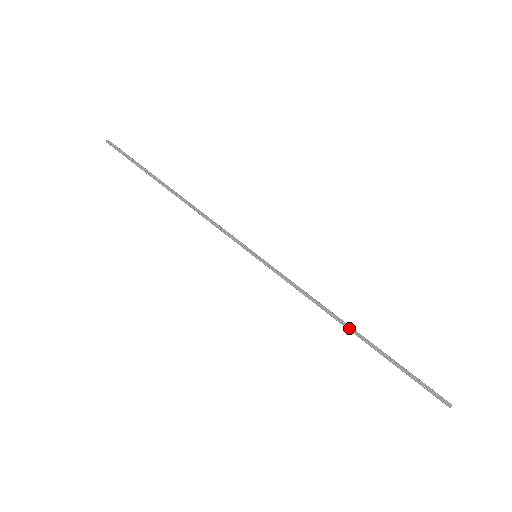
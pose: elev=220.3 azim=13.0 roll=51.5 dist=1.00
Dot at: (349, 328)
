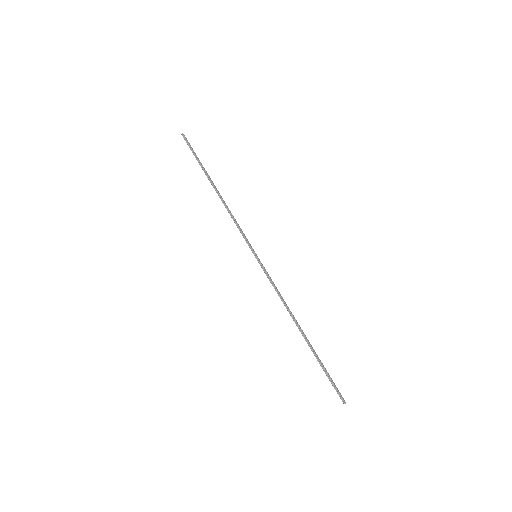
Dot at: (300, 328)
